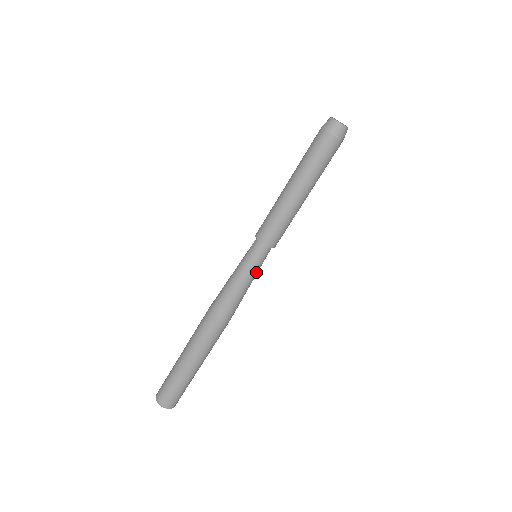
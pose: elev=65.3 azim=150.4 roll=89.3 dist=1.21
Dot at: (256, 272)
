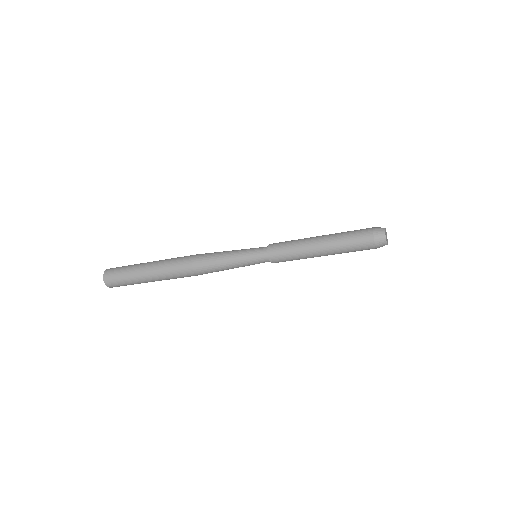
Dot at: (246, 265)
